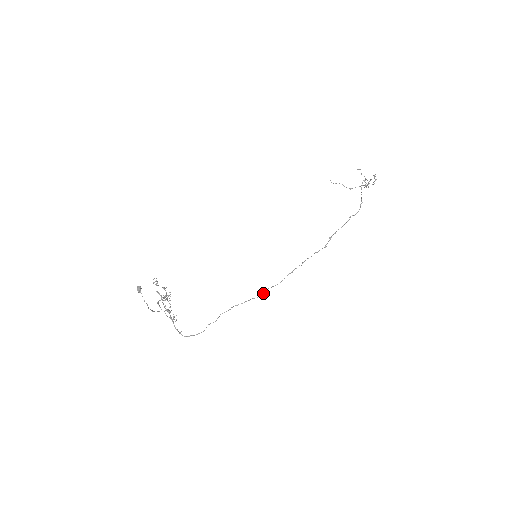
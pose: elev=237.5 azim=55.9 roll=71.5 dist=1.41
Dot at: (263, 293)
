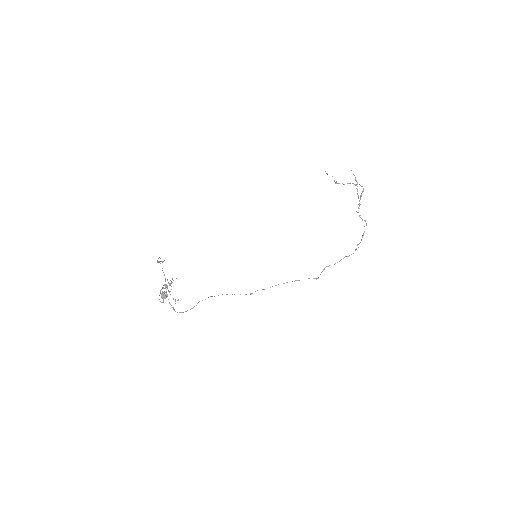
Dot at: occluded
